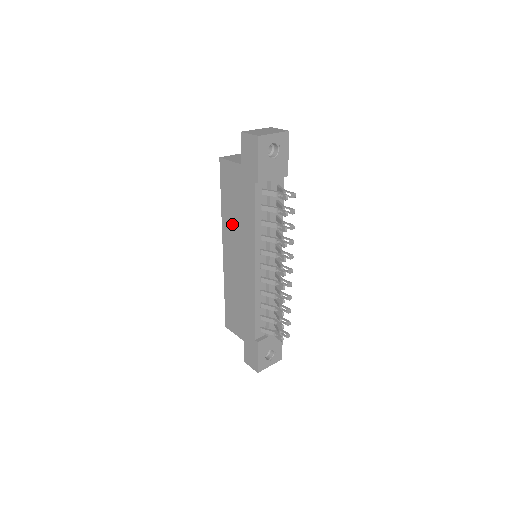
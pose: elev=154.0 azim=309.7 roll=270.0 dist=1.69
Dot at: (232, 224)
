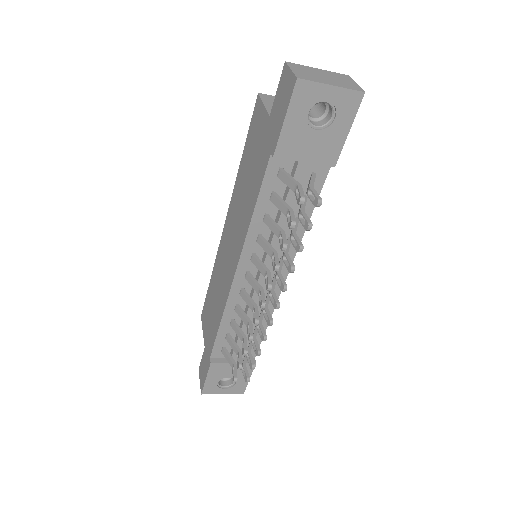
Dot at: (239, 198)
